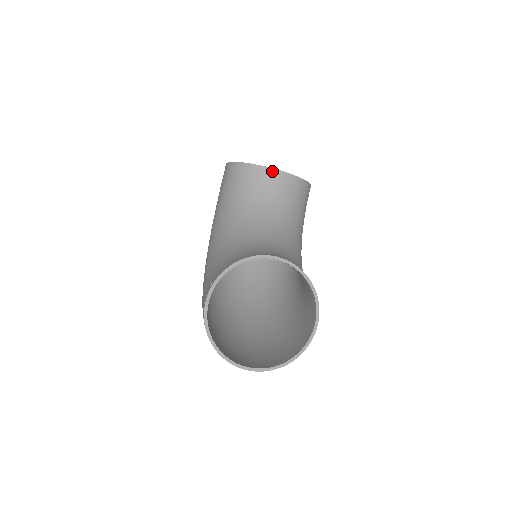
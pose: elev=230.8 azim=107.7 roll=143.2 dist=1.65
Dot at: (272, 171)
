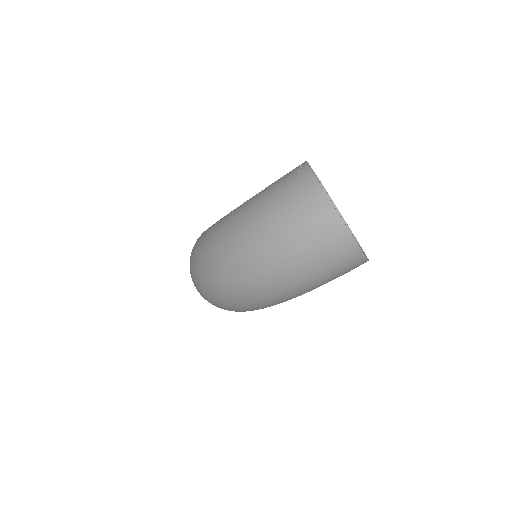
Dot at: occluded
